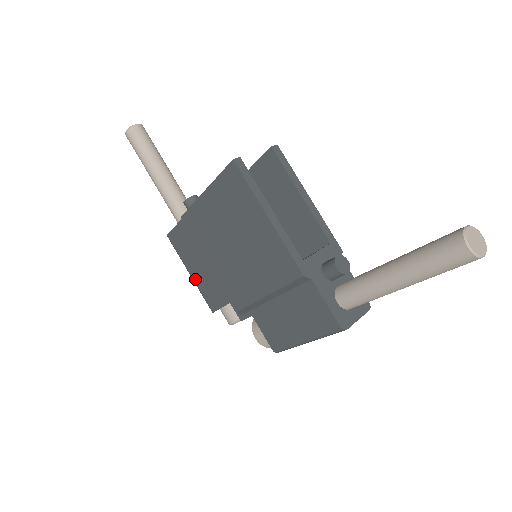
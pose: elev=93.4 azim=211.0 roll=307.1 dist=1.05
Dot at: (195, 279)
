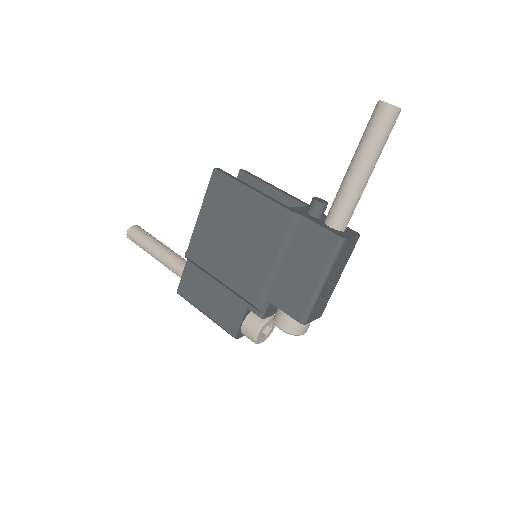
Dot at: (211, 314)
